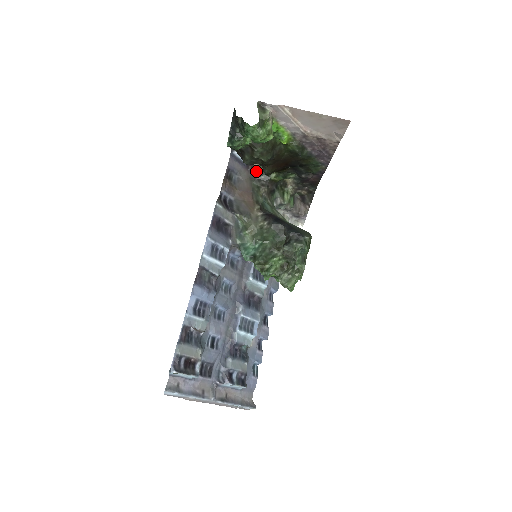
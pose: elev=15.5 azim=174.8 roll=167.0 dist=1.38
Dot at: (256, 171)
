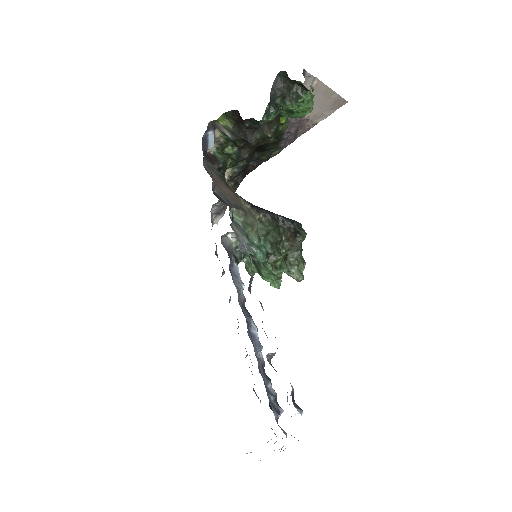
Dot at: (212, 158)
